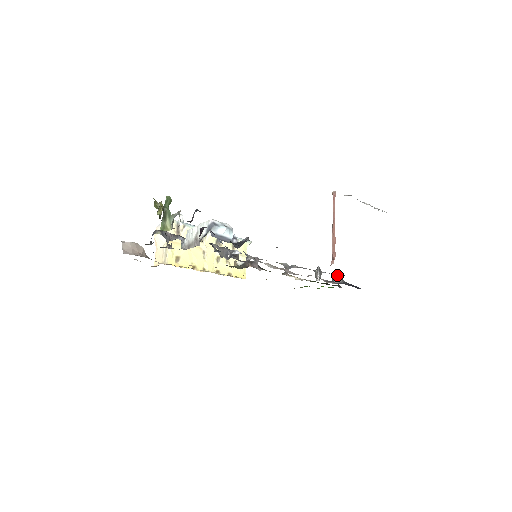
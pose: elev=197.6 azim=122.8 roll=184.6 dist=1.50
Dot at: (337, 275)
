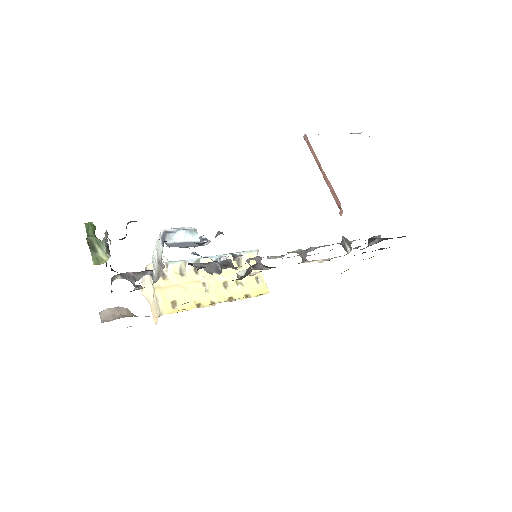
Dot at: (372, 237)
